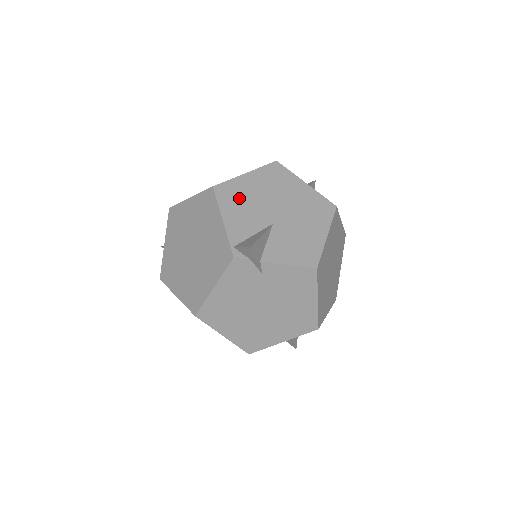
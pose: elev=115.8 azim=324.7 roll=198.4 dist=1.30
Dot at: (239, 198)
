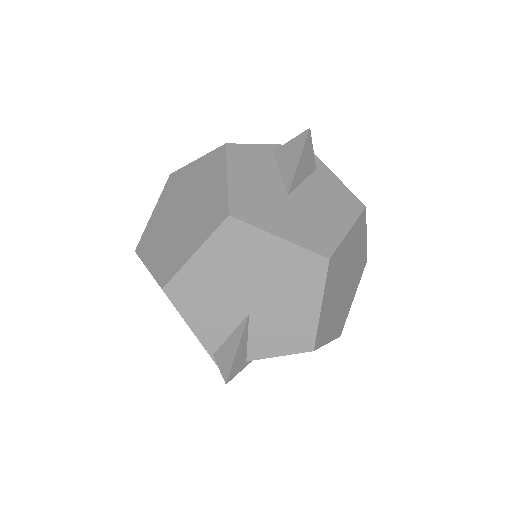
Dot at: (198, 294)
